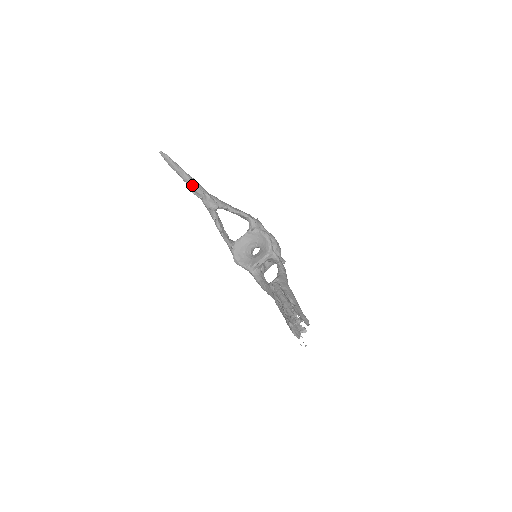
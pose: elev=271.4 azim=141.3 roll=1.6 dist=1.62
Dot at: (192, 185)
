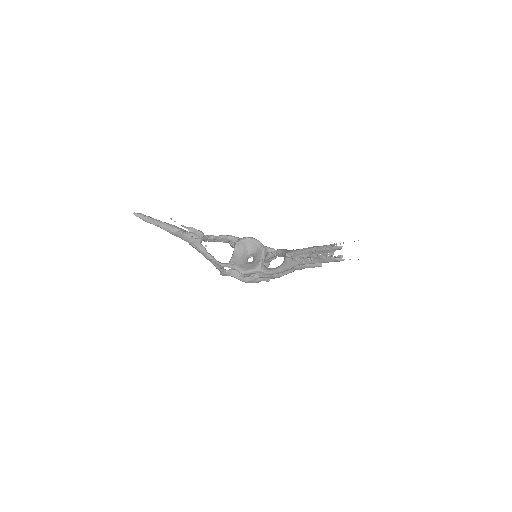
Dot at: (173, 229)
